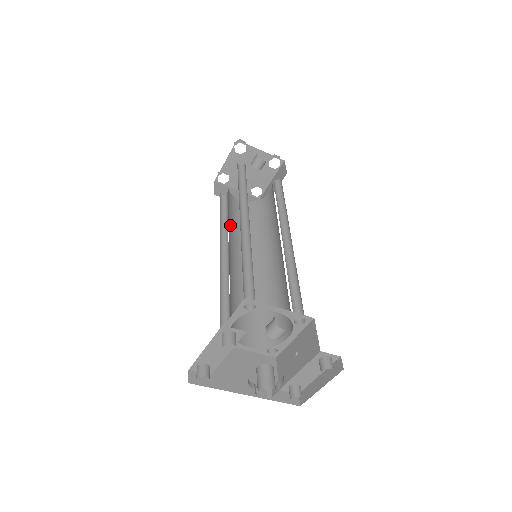
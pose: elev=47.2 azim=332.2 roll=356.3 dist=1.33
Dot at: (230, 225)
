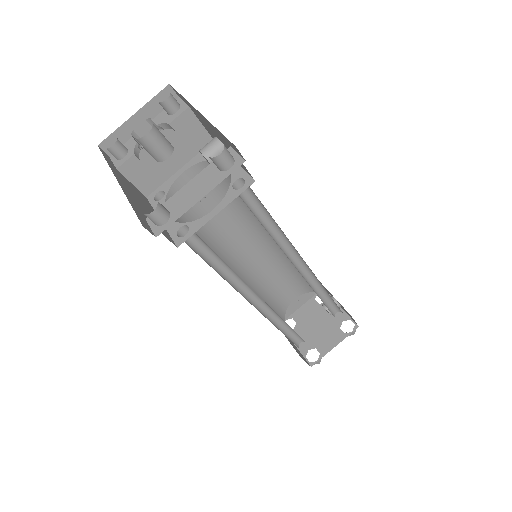
Dot at: (259, 290)
